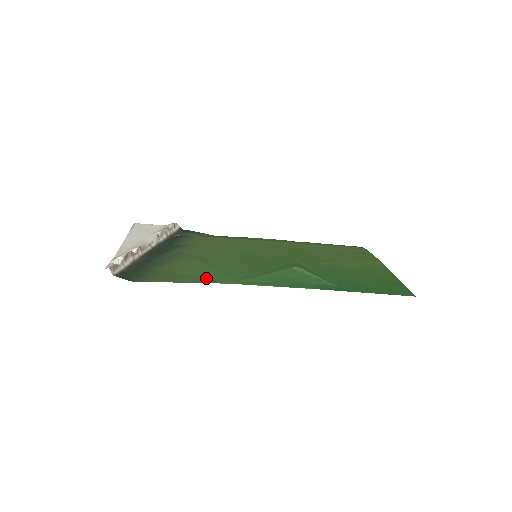
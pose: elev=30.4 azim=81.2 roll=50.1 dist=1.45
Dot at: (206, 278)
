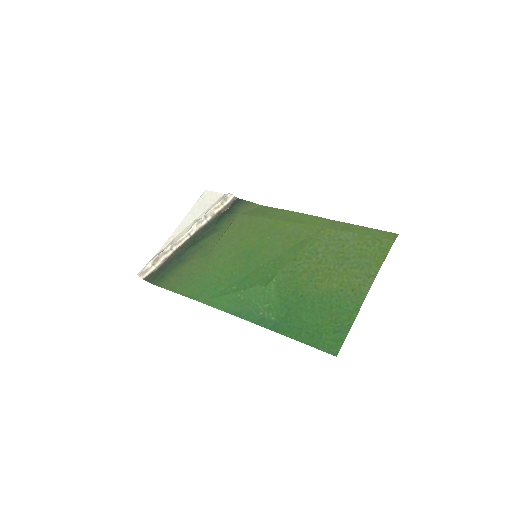
Dot at: (193, 290)
